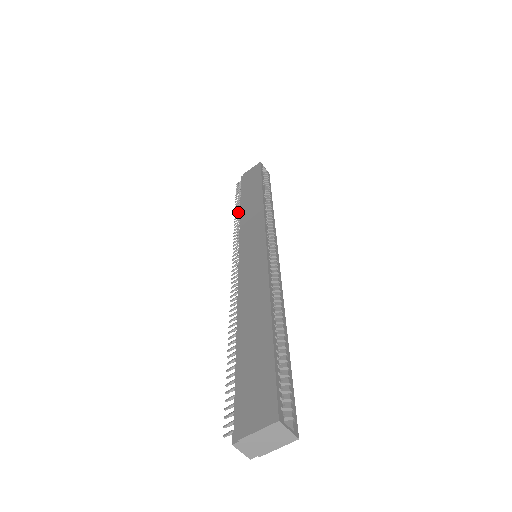
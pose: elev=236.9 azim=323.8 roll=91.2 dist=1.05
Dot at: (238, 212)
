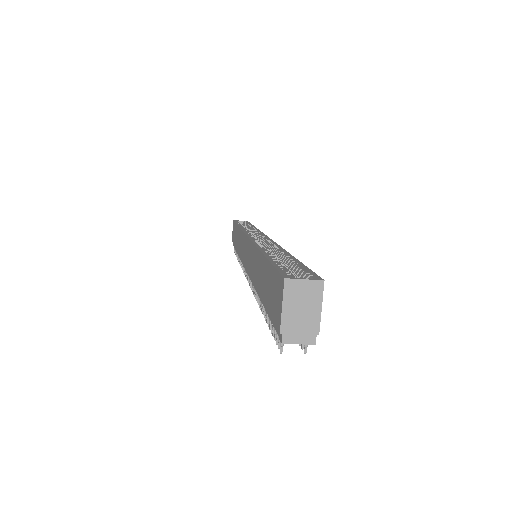
Dot at: occluded
